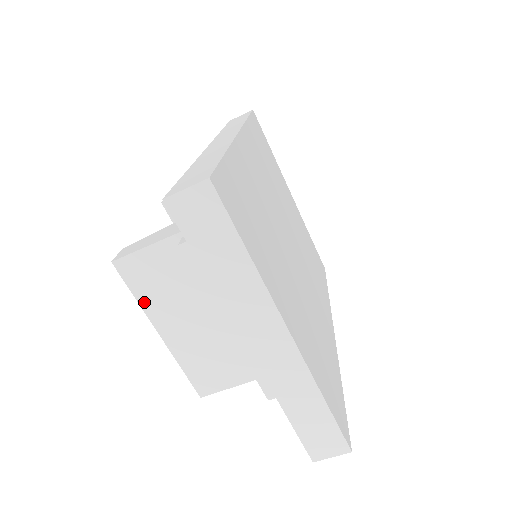
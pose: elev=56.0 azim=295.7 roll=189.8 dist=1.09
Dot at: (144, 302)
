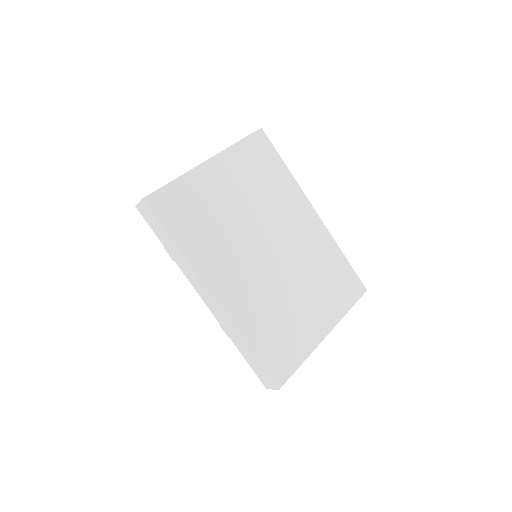
Dot at: occluded
